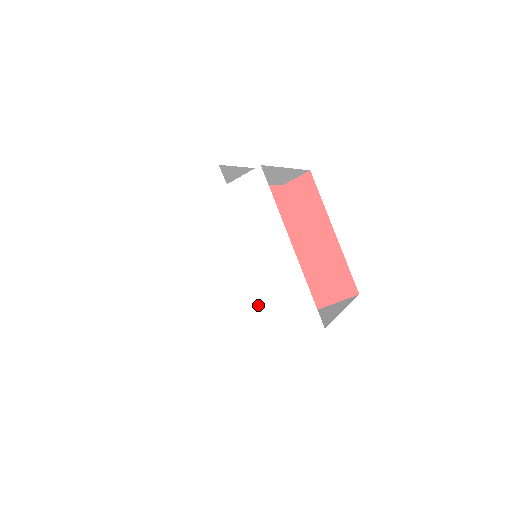
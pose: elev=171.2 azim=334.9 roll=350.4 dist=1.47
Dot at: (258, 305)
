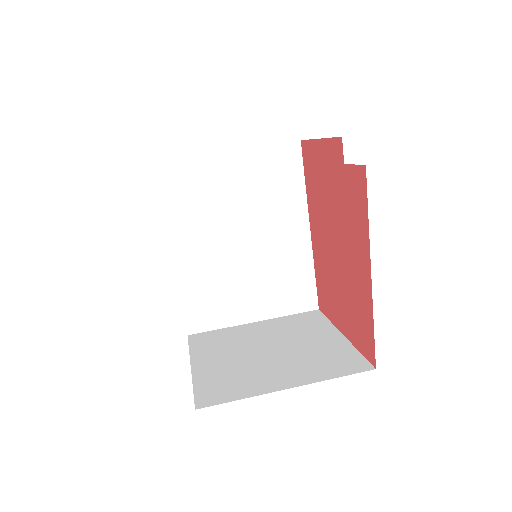
Dot at: occluded
